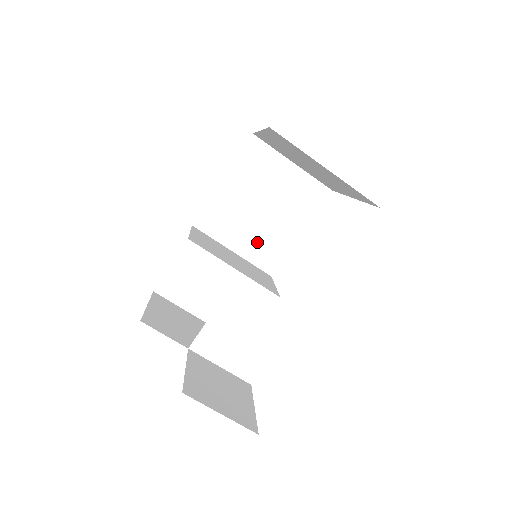
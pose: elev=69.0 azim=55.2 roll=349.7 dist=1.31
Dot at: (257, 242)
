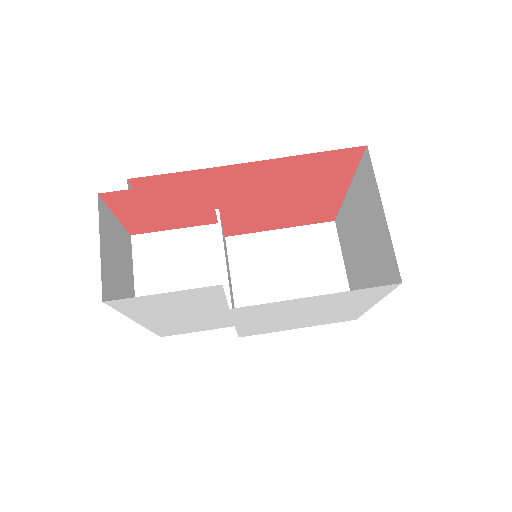
Dot at: (257, 298)
